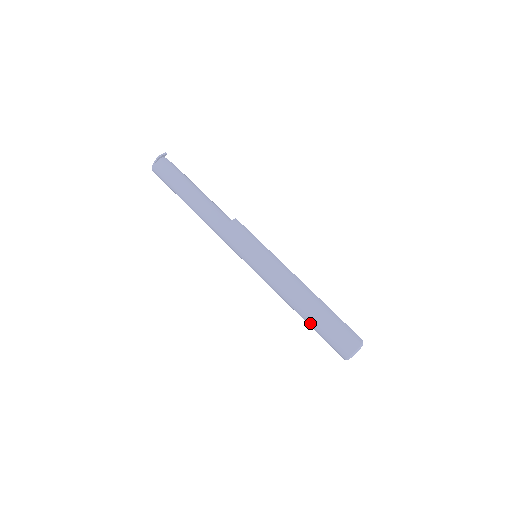
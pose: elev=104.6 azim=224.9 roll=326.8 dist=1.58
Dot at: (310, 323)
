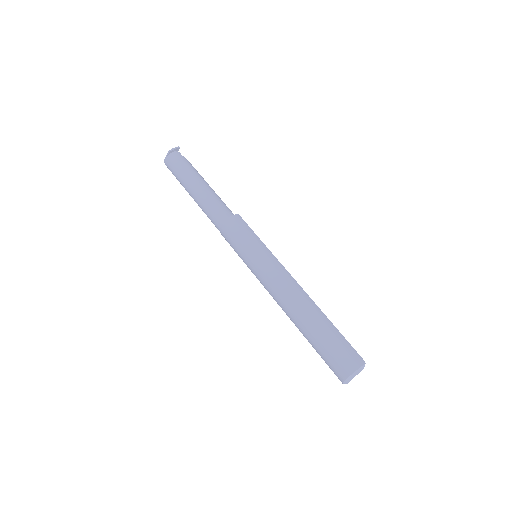
Dot at: (305, 335)
